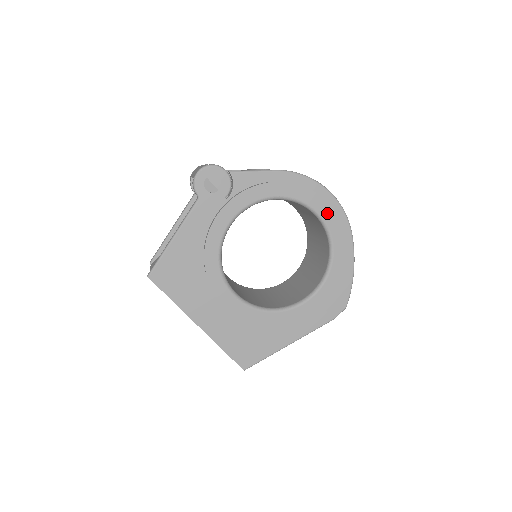
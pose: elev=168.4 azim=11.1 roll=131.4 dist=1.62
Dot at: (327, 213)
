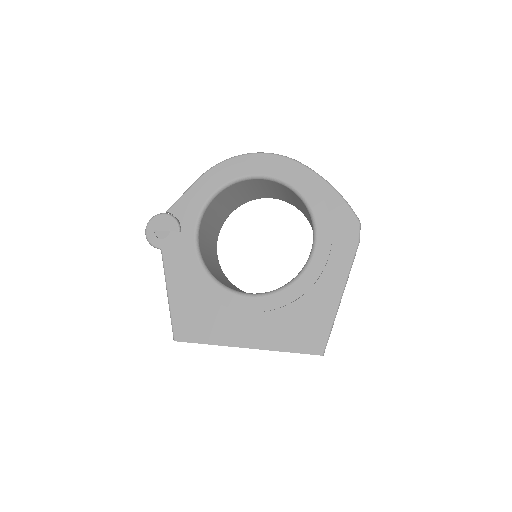
Dot at: (262, 168)
